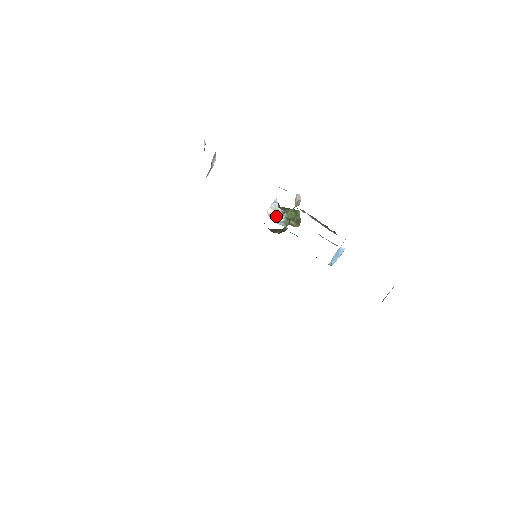
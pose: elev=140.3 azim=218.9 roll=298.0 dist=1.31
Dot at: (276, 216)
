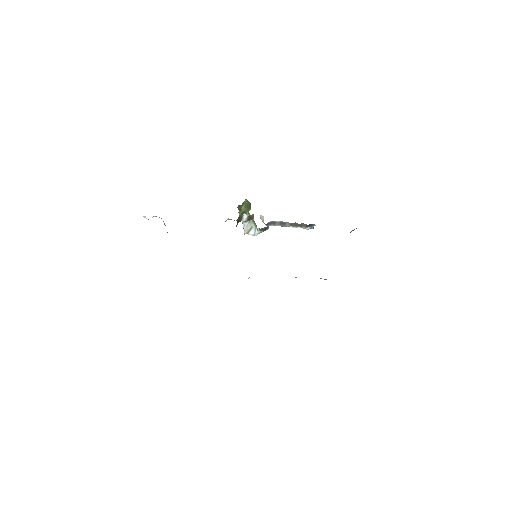
Dot at: (250, 230)
